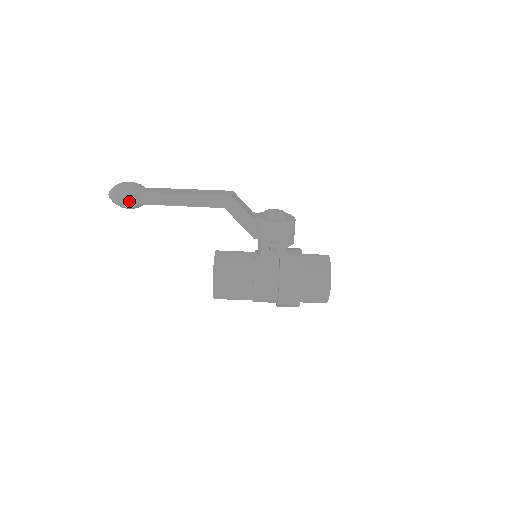
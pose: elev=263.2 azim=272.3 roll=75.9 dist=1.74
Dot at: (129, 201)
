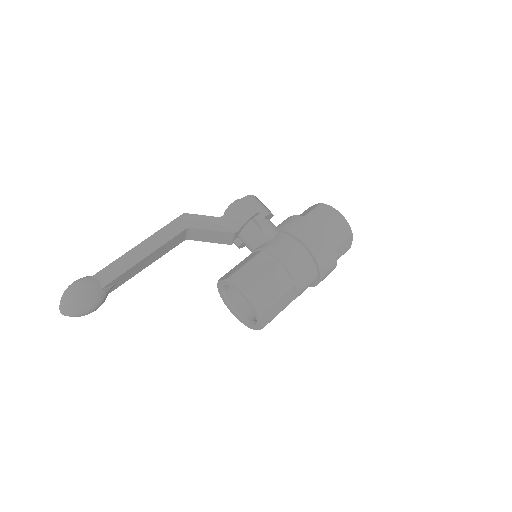
Dot at: (88, 290)
